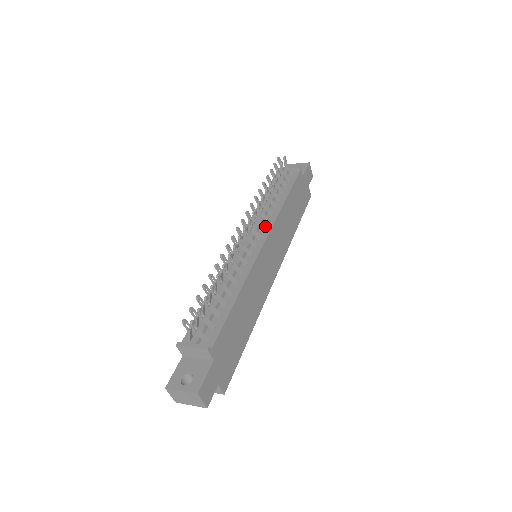
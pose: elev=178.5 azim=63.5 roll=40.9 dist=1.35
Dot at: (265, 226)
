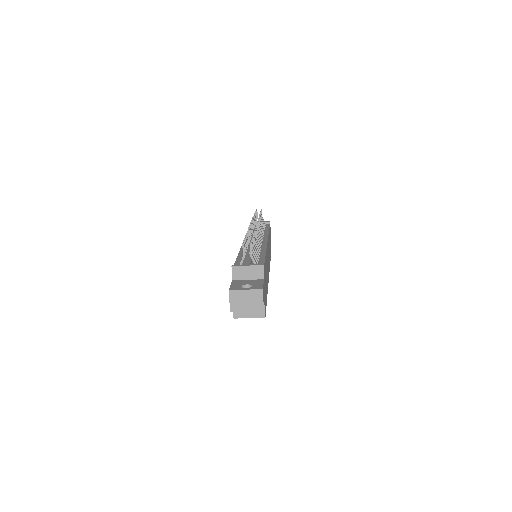
Dot at: occluded
